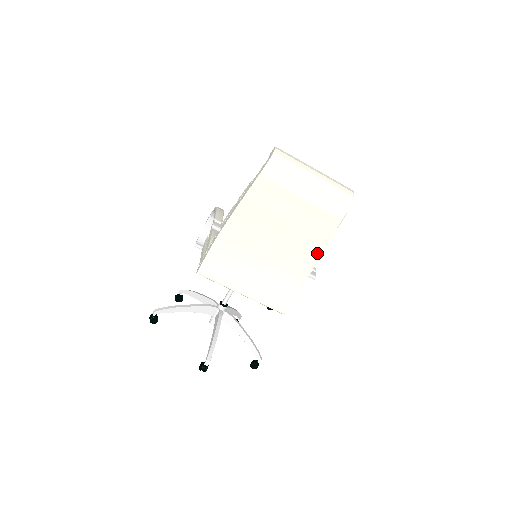
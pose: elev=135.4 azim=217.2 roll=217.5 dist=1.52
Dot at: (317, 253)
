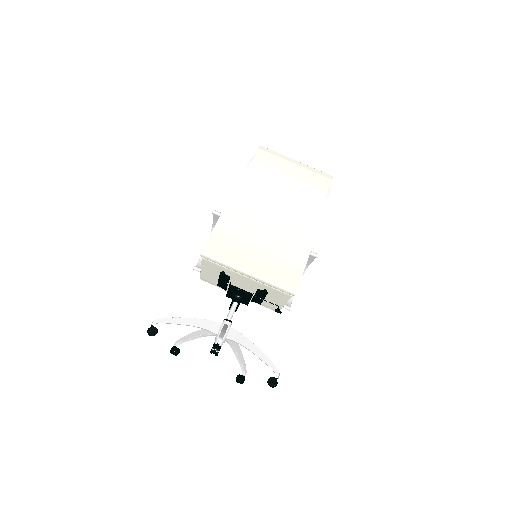
Dot at: (313, 226)
